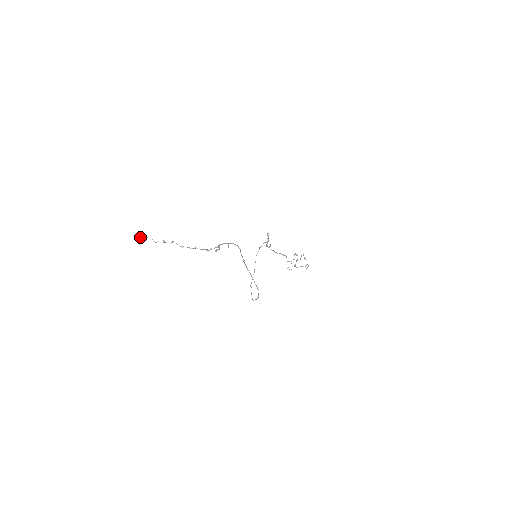
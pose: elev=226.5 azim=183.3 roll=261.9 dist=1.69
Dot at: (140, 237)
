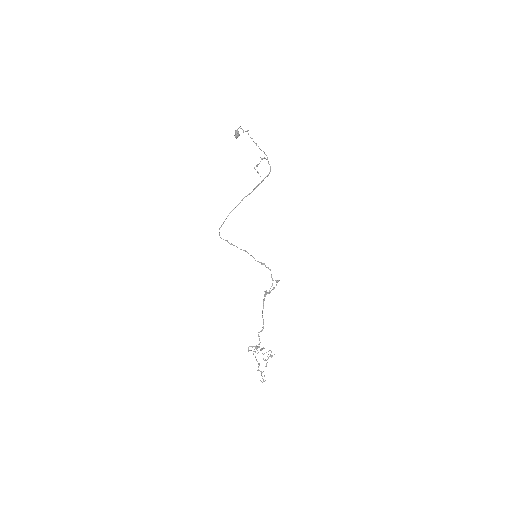
Dot at: (235, 133)
